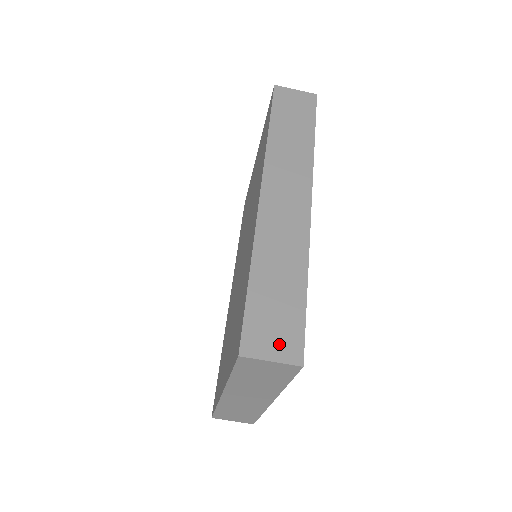
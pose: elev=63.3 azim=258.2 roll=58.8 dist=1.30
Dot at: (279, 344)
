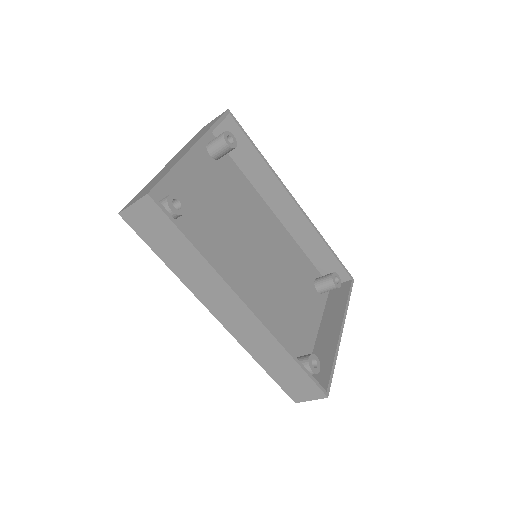
Dot at: (308, 393)
